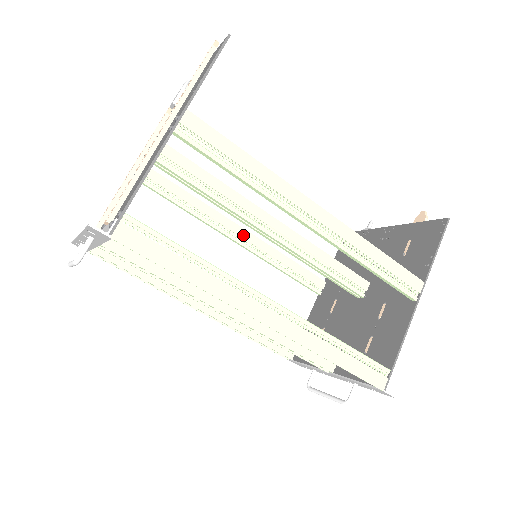
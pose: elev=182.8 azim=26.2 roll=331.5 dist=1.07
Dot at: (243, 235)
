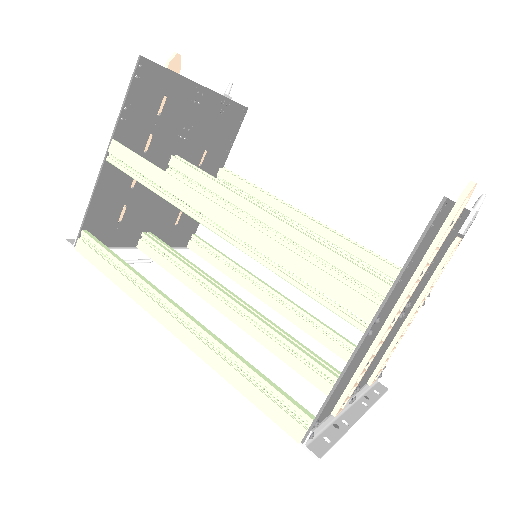
Dot at: (312, 228)
